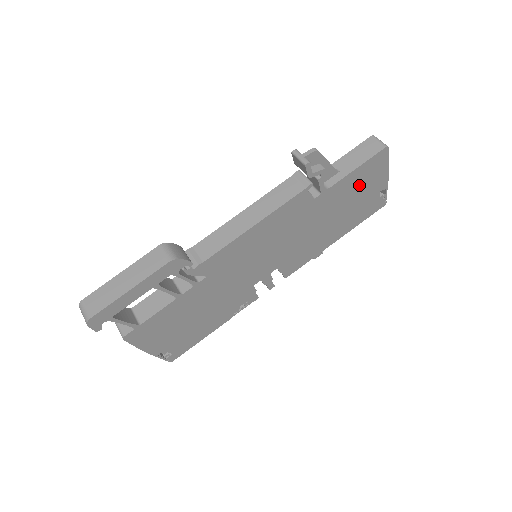
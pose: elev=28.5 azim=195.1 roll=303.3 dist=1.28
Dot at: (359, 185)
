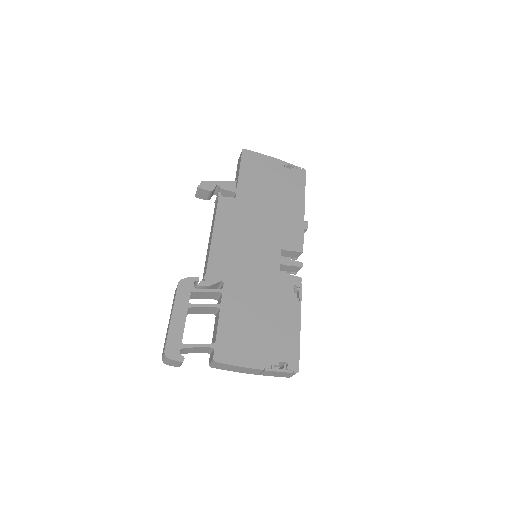
Dot at: (259, 174)
